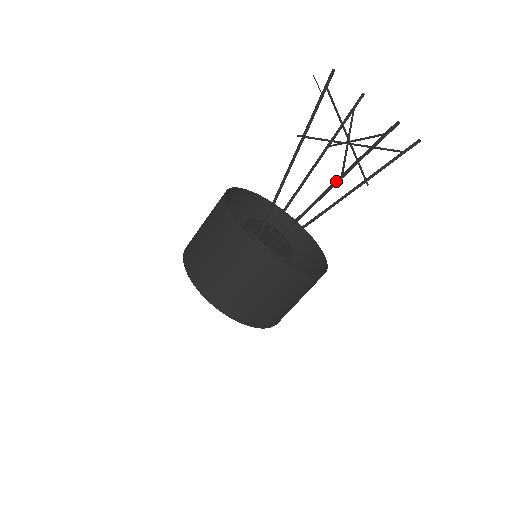
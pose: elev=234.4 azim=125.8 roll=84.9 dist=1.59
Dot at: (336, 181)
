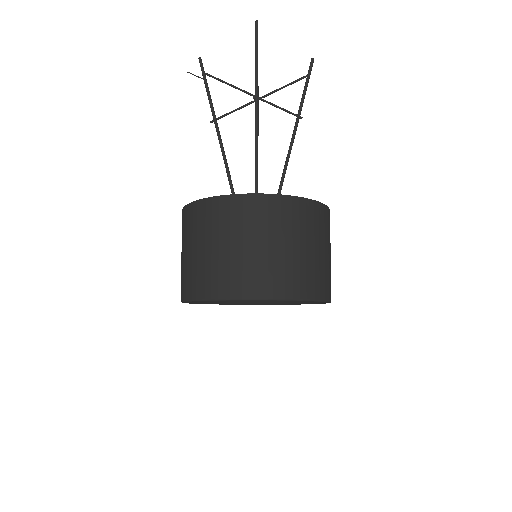
Dot at: (255, 109)
